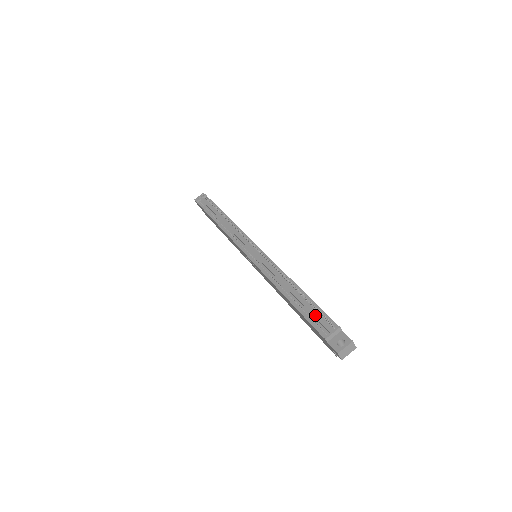
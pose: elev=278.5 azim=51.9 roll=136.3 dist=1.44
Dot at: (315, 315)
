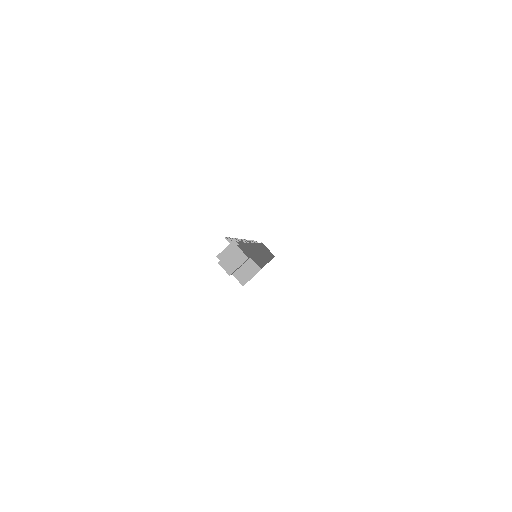
Dot at: occluded
